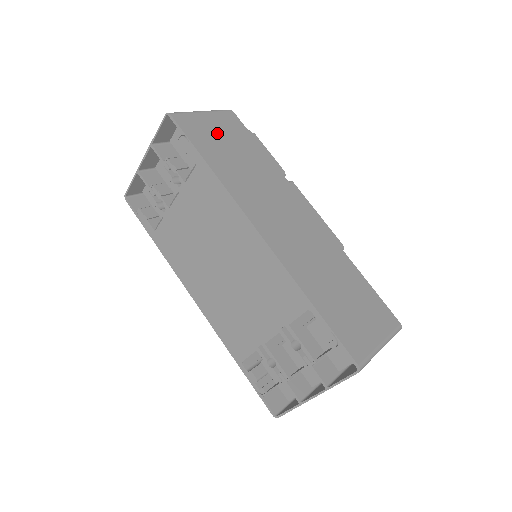
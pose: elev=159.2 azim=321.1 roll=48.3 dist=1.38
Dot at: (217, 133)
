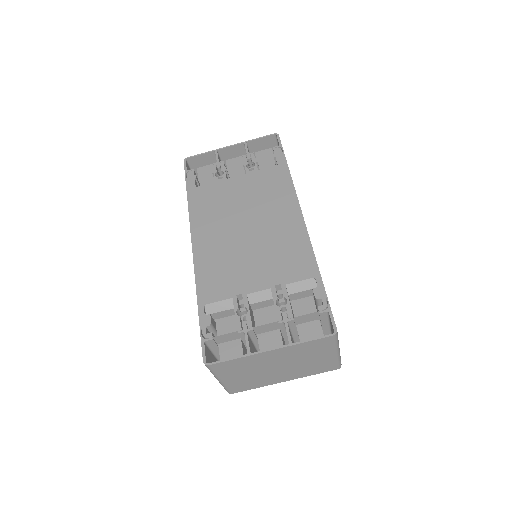
Dot at: occluded
